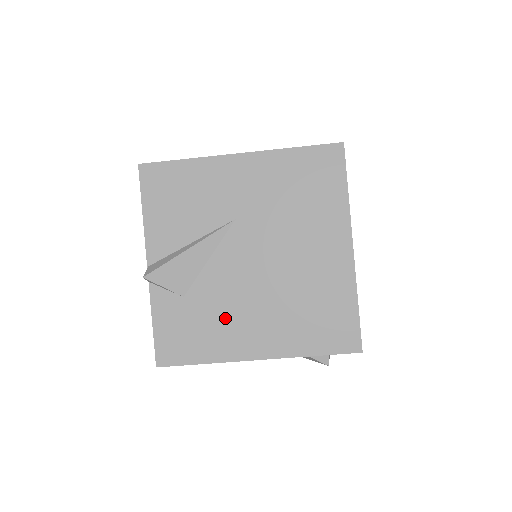
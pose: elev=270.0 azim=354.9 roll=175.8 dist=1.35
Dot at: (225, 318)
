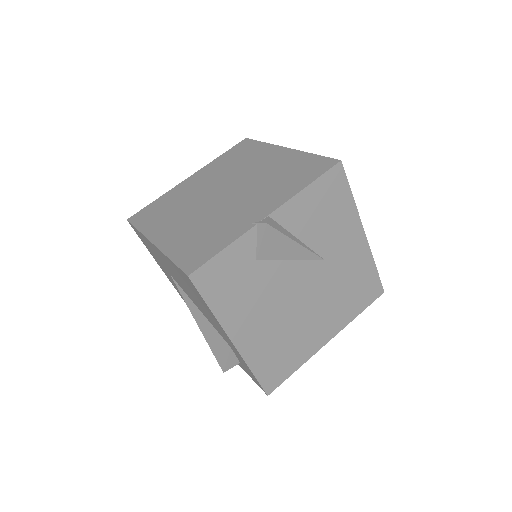
Dot at: (253, 300)
